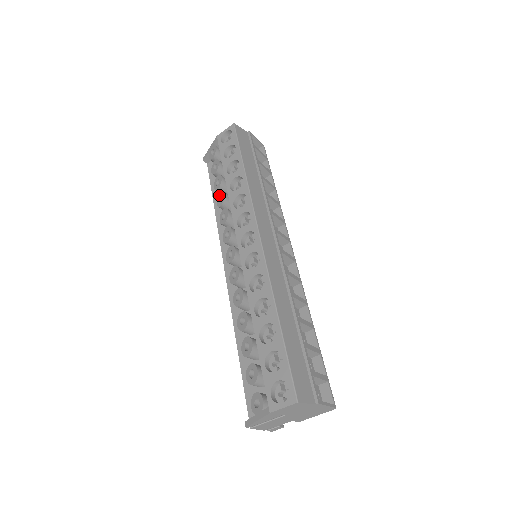
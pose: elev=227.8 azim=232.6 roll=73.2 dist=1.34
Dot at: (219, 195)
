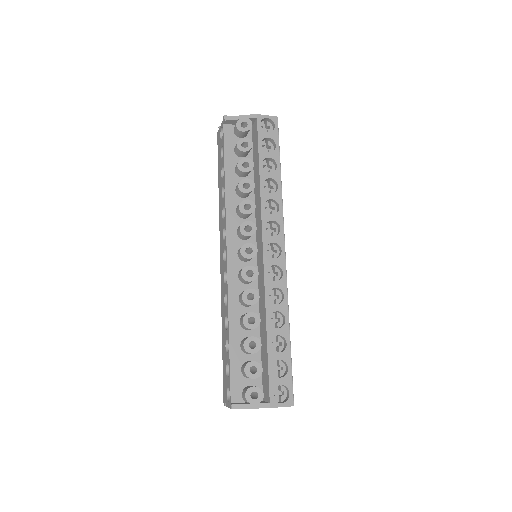
Dot at: (245, 180)
